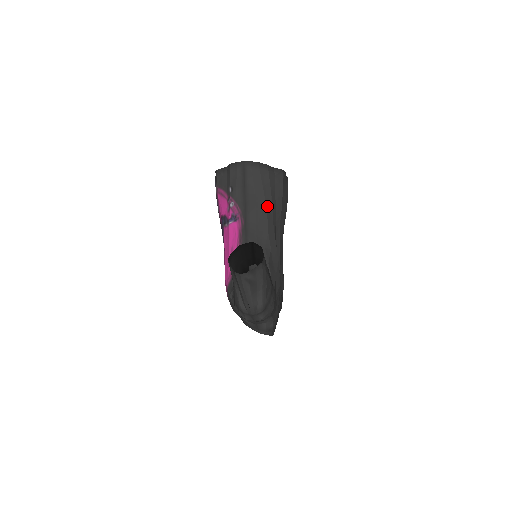
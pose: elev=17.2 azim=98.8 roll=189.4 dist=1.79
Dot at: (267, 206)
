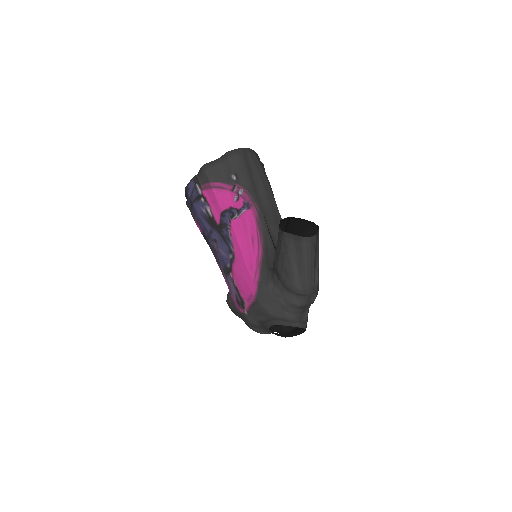
Dot at: (272, 192)
